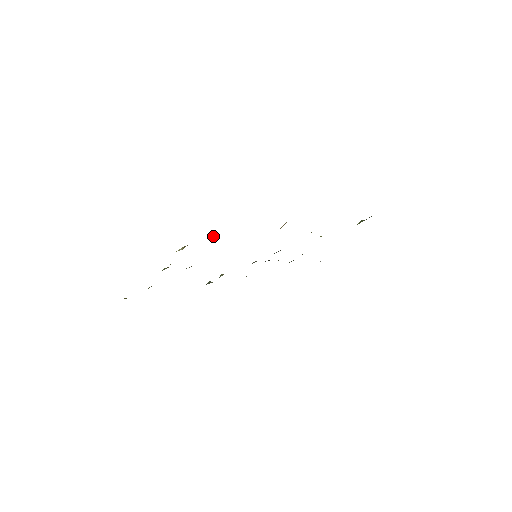
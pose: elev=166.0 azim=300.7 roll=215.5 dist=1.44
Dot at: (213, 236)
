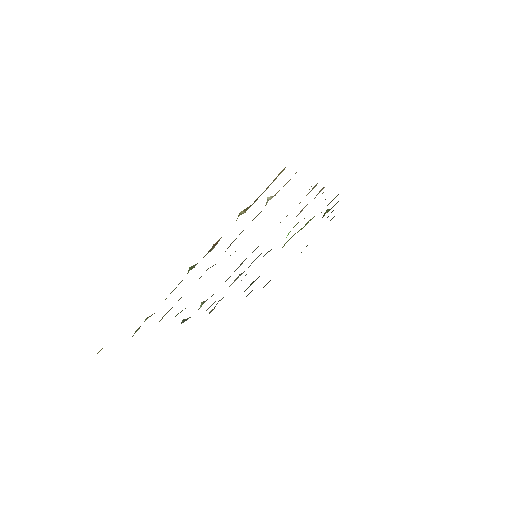
Dot at: occluded
